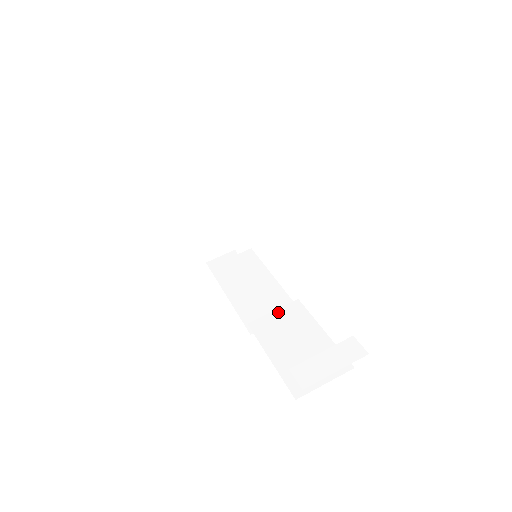
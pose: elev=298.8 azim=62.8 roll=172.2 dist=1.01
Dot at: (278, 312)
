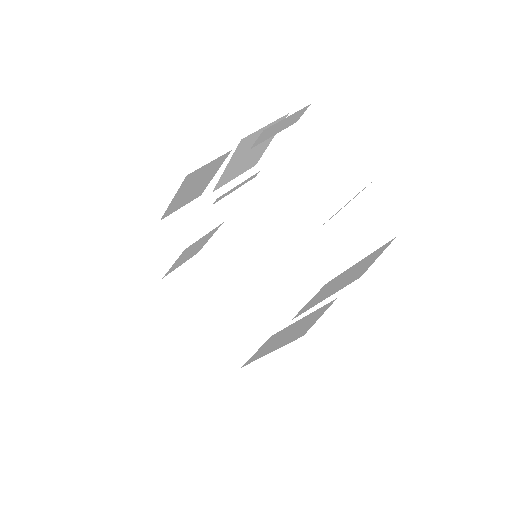
Dot at: (313, 298)
